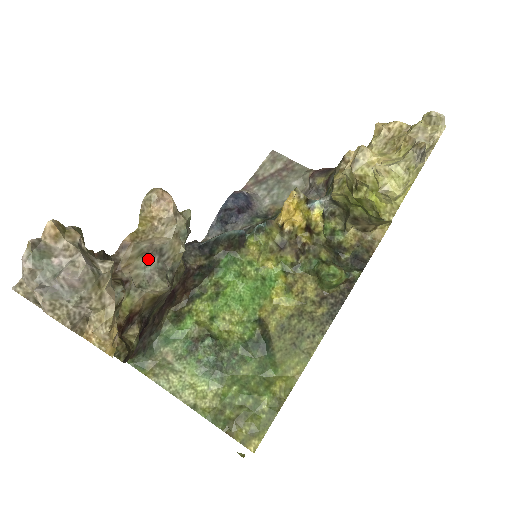
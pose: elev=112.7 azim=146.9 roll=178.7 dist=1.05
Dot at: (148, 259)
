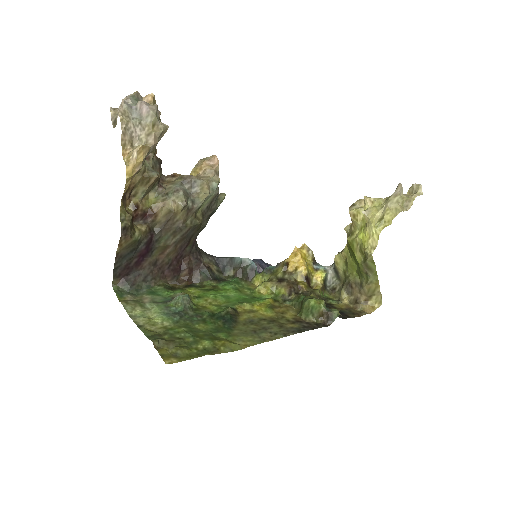
Dot at: (183, 184)
